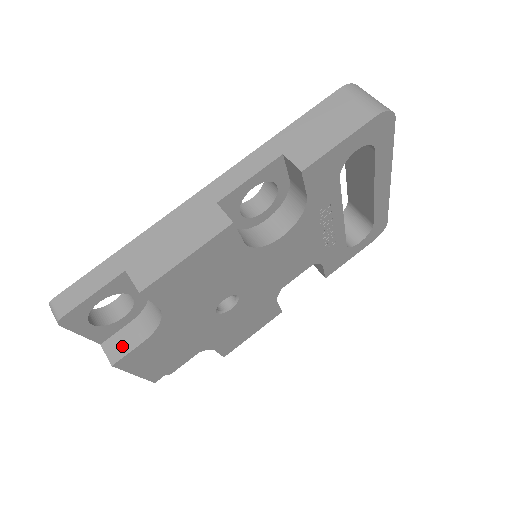
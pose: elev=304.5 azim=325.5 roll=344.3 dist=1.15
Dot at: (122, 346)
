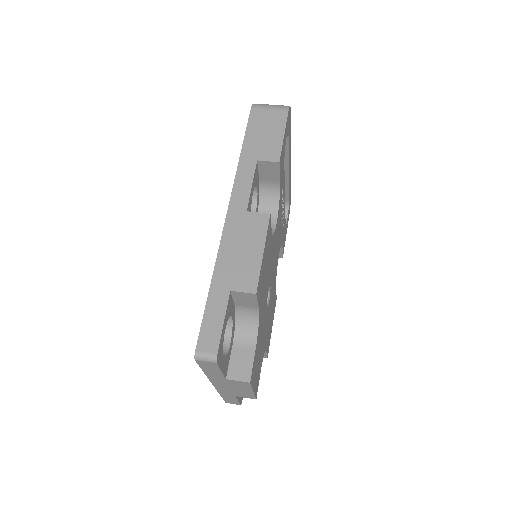
Dot at: (243, 365)
